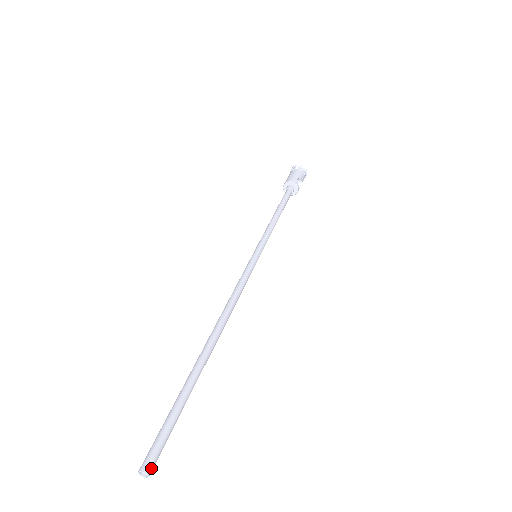
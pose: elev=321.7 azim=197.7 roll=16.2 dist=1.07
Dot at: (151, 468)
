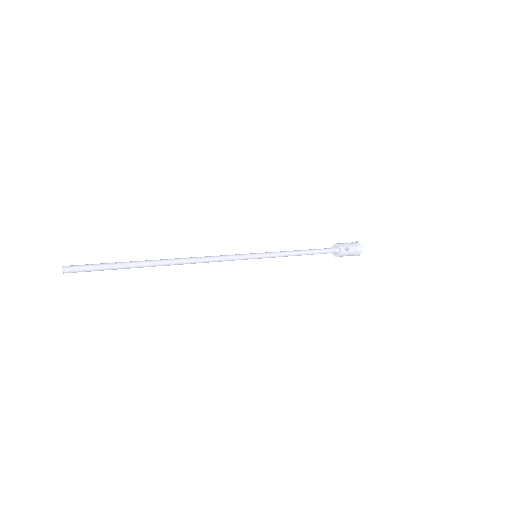
Dot at: (68, 267)
